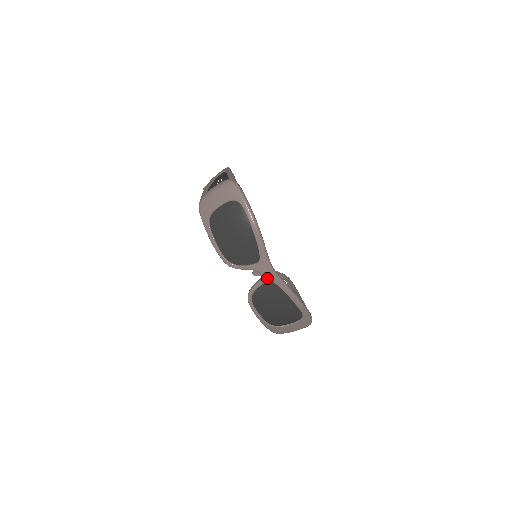
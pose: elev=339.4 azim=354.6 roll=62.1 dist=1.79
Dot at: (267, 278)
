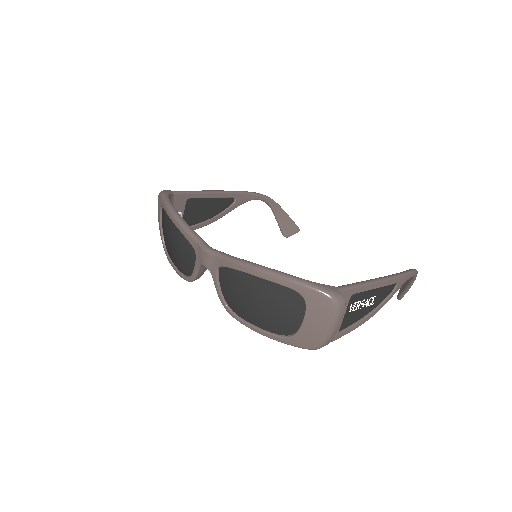
Dot at: (213, 266)
